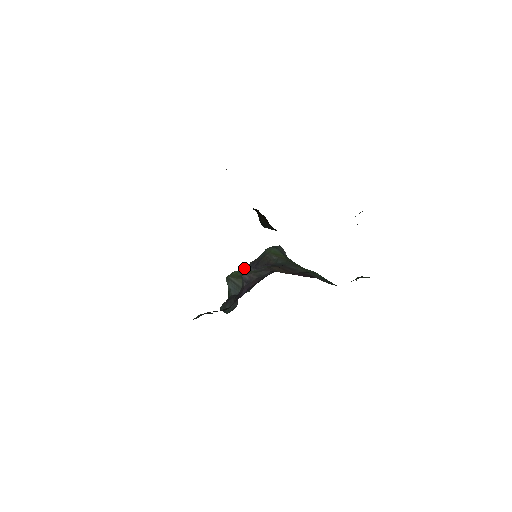
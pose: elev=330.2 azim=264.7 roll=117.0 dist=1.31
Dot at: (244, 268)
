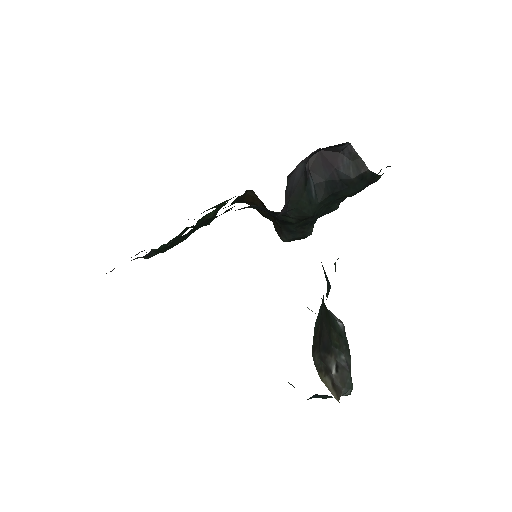
Dot at: occluded
